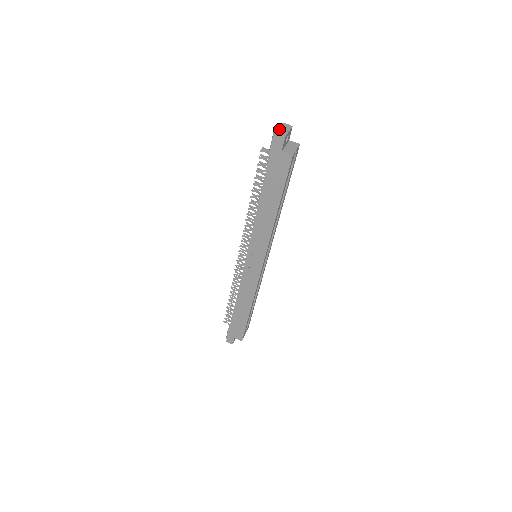
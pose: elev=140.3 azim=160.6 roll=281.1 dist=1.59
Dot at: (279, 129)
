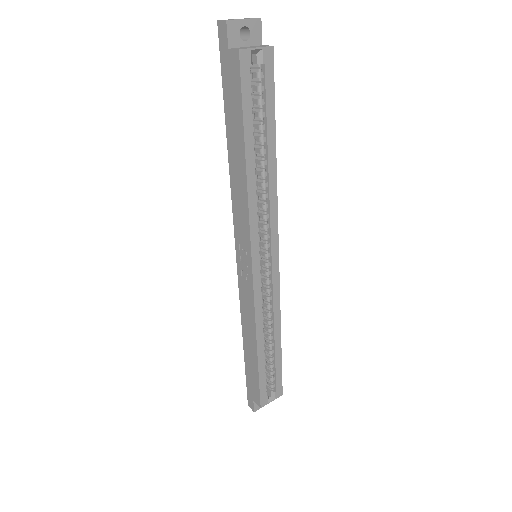
Dot at: (232, 19)
